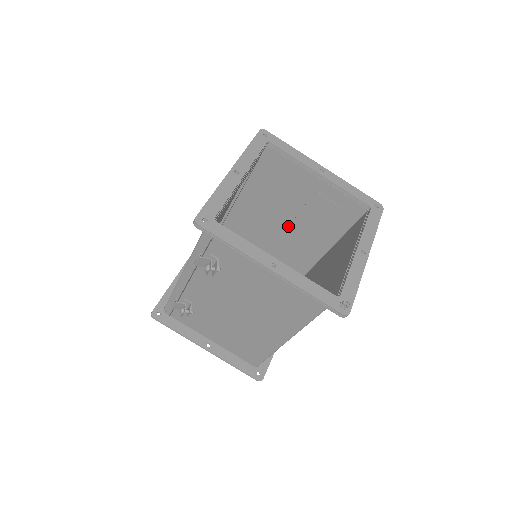
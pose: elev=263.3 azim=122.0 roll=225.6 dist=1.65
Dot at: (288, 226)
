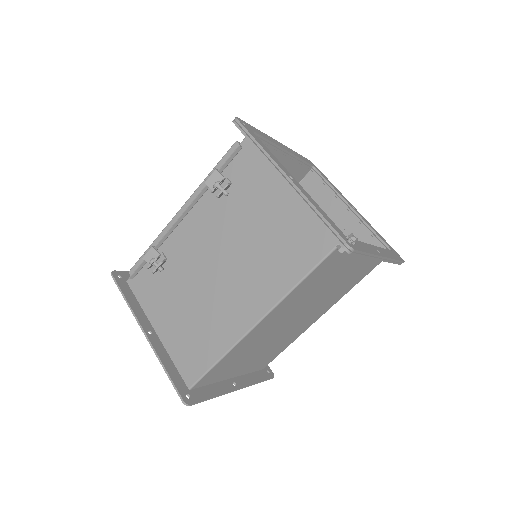
Dot at: occluded
